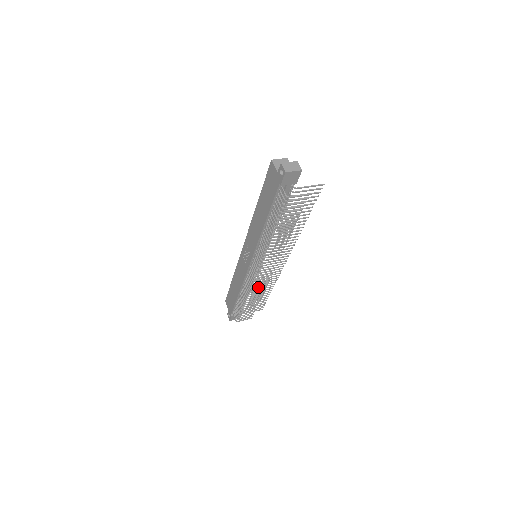
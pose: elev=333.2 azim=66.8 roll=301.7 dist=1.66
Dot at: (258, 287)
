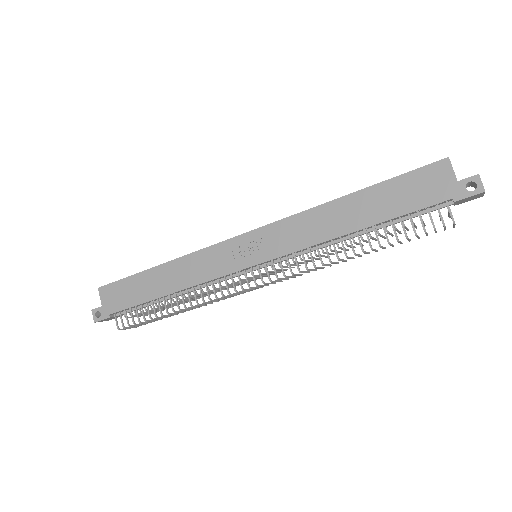
Dot at: occluded
